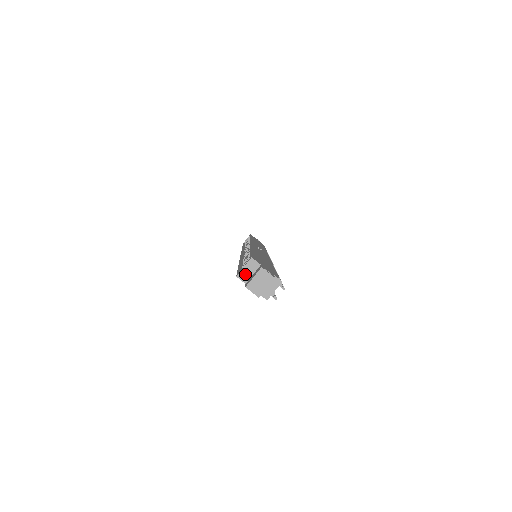
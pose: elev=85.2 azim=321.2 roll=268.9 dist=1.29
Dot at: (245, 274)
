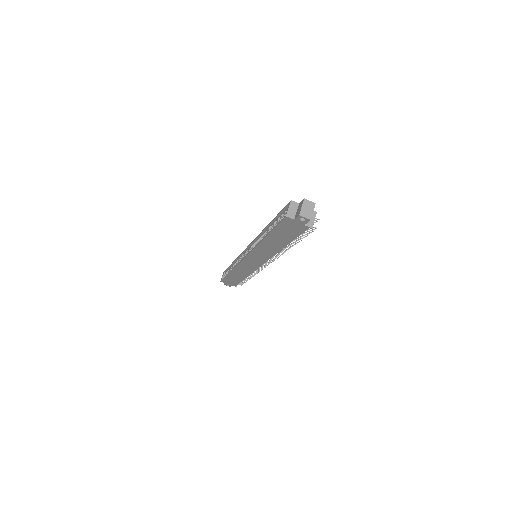
Dot at: (291, 213)
